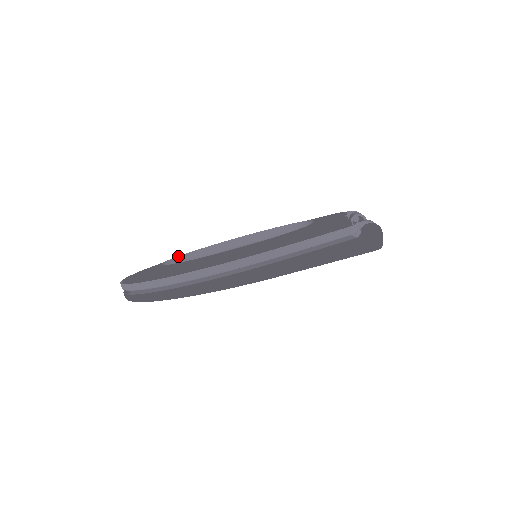
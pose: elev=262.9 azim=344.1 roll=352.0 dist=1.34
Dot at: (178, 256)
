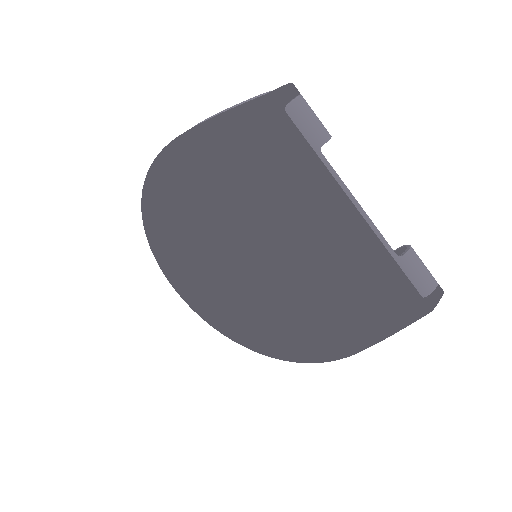
Dot at: occluded
